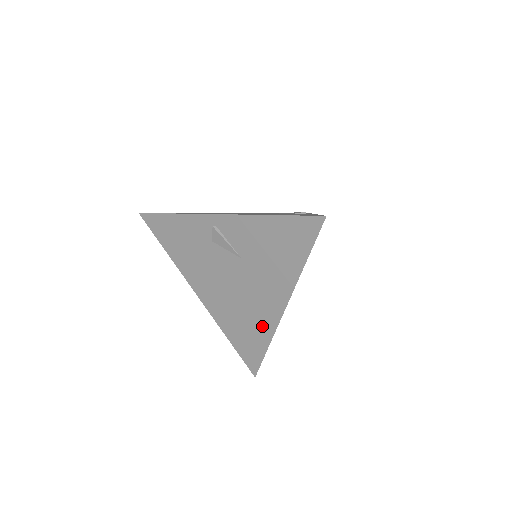
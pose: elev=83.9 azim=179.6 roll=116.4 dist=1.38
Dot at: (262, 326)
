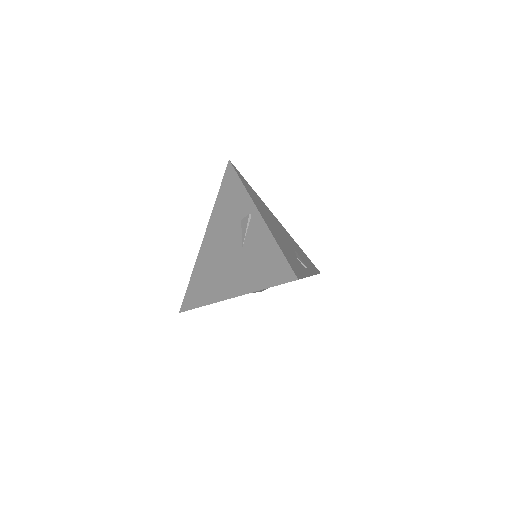
Dot at: (212, 292)
